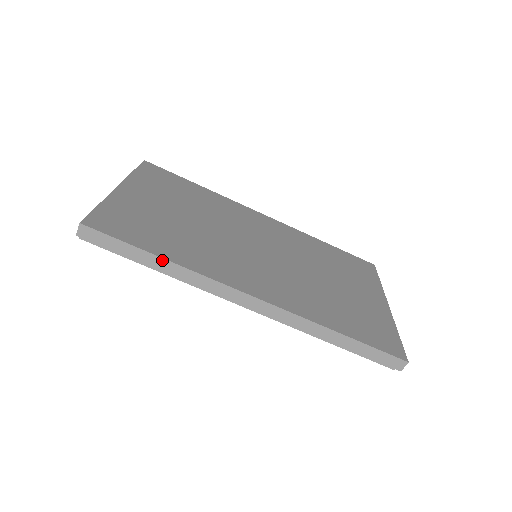
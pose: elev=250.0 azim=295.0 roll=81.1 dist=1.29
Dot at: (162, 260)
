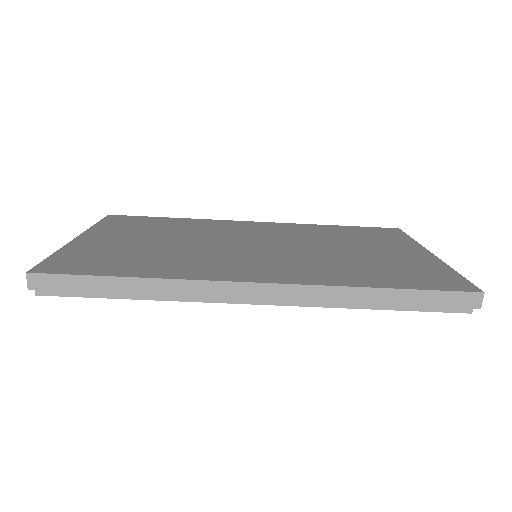
Dot at: (135, 280)
